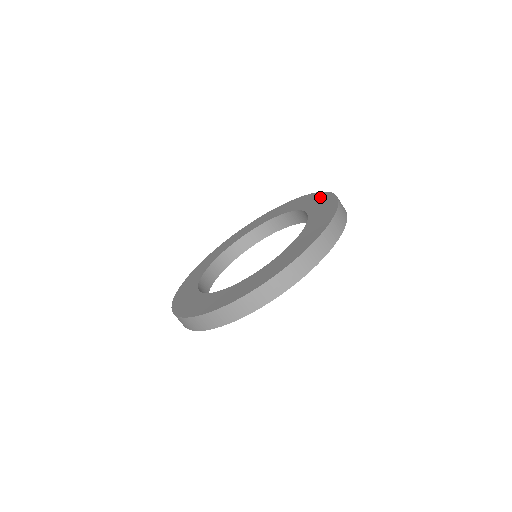
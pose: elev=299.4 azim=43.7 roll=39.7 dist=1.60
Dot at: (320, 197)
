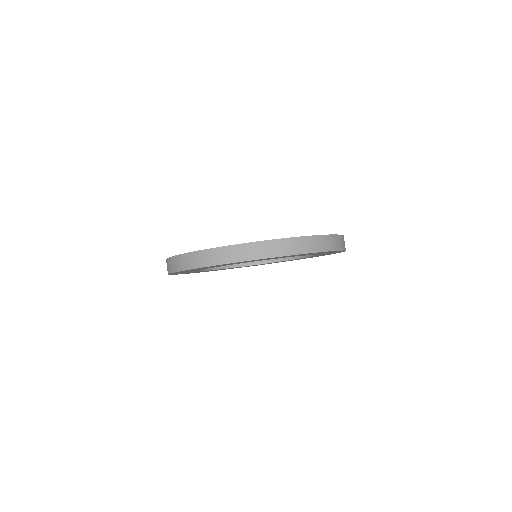
Dot at: occluded
